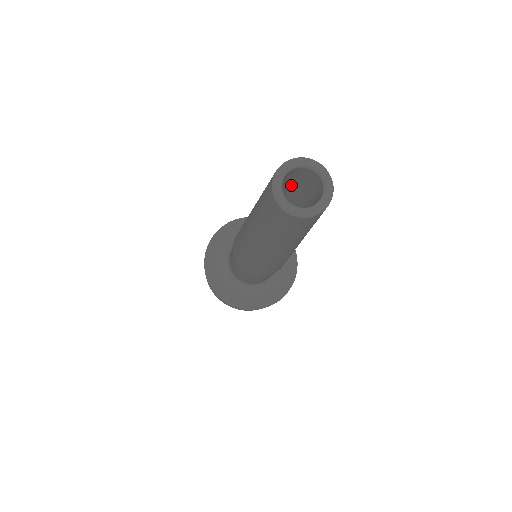
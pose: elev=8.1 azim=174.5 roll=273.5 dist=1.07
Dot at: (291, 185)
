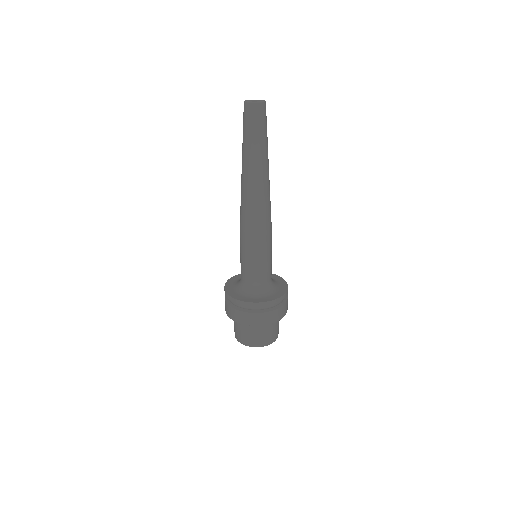
Dot at: occluded
